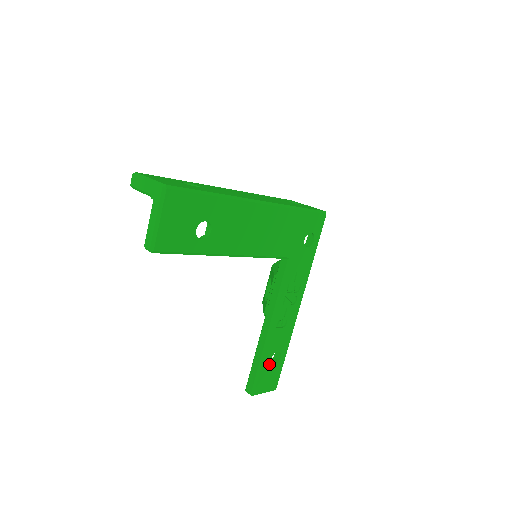
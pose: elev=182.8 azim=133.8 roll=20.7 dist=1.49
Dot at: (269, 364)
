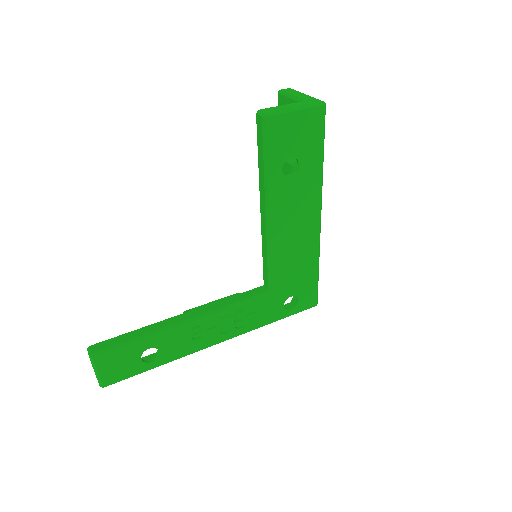
Dot at: (141, 351)
